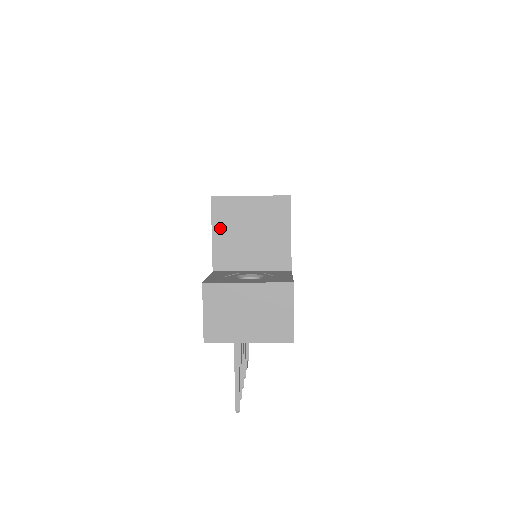
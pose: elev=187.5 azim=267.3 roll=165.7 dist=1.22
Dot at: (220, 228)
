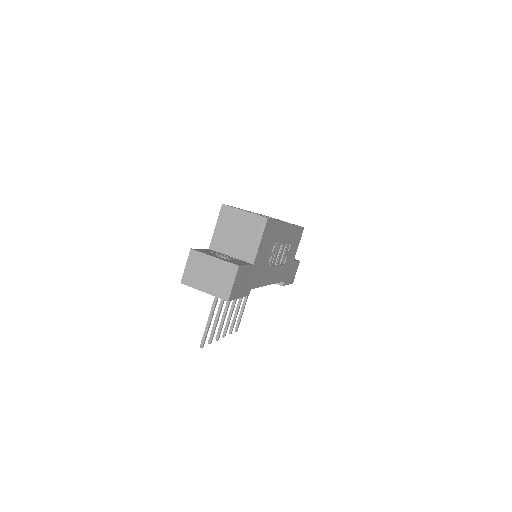
Dot at: (221, 224)
